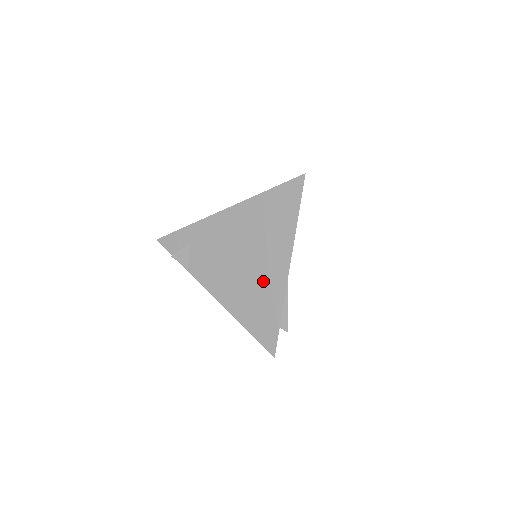
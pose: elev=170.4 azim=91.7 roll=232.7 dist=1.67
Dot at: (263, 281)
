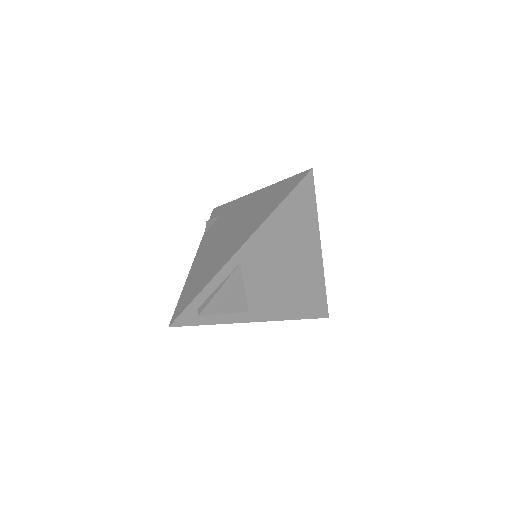
Dot at: (220, 256)
